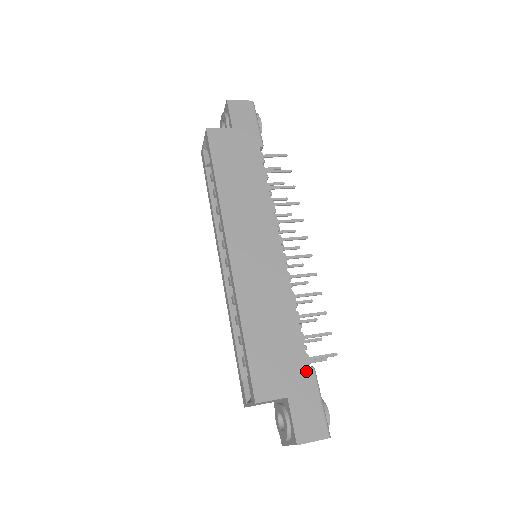
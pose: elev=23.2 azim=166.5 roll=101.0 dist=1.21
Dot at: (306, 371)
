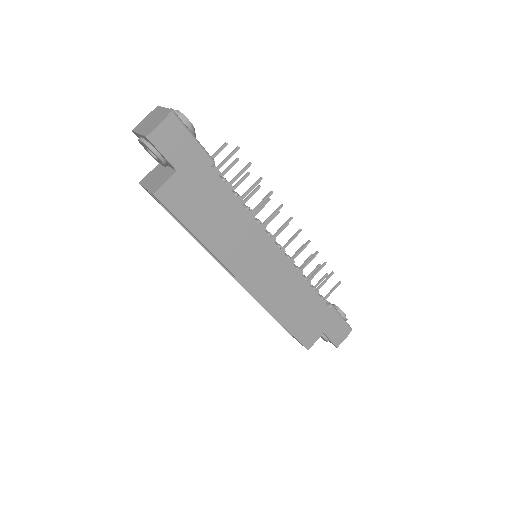
Dot at: (329, 312)
